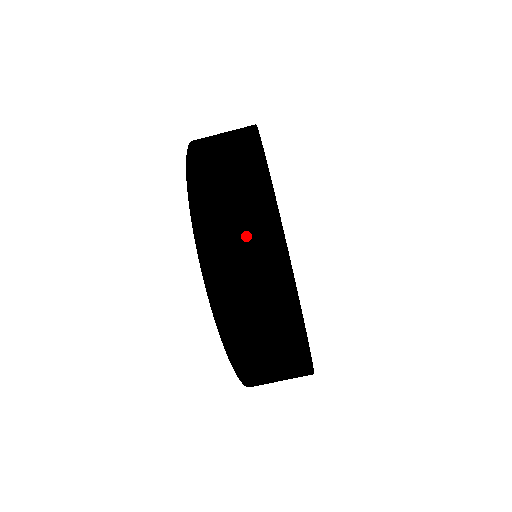
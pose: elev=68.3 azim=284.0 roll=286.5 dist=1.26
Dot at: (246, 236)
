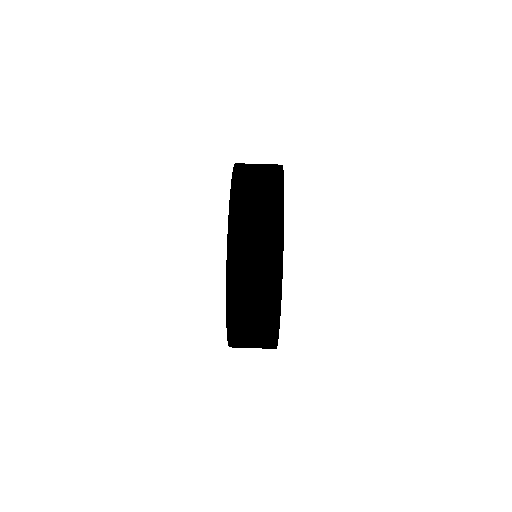
Dot at: occluded
